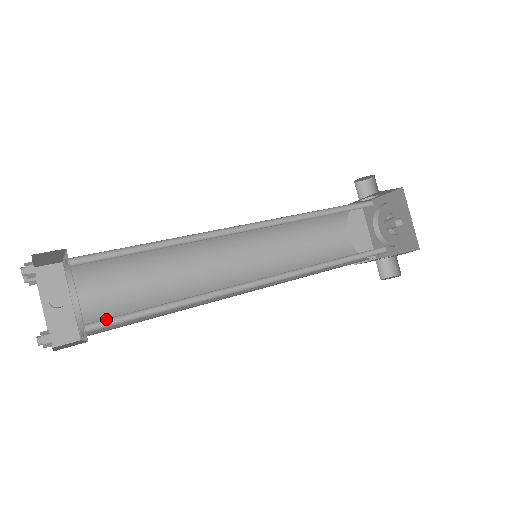
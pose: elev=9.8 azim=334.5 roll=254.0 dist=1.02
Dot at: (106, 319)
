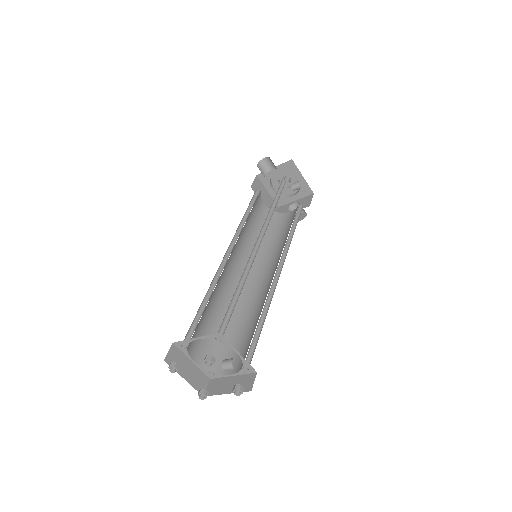
Dot at: (247, 354)
